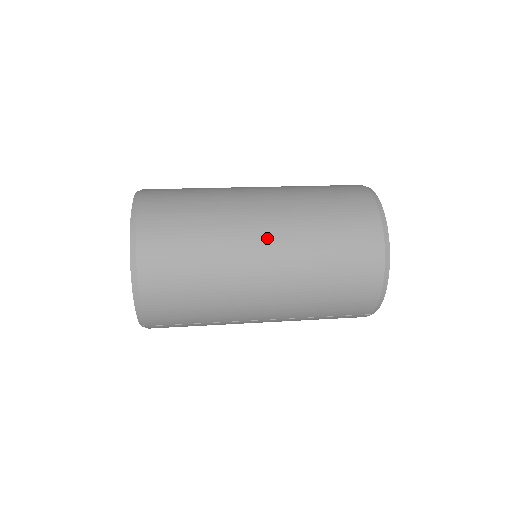
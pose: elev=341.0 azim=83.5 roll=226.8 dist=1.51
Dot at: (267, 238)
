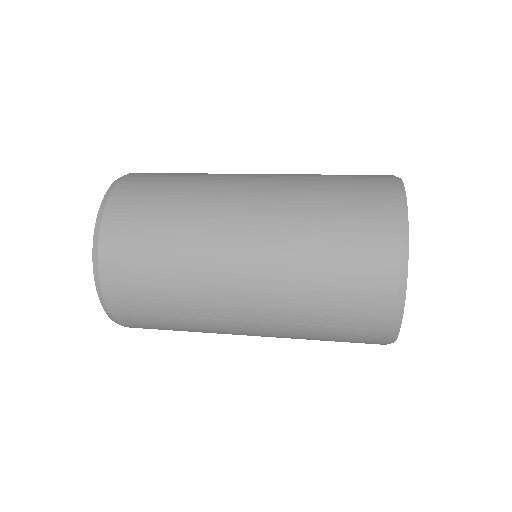
Dot at: (249, 206)
